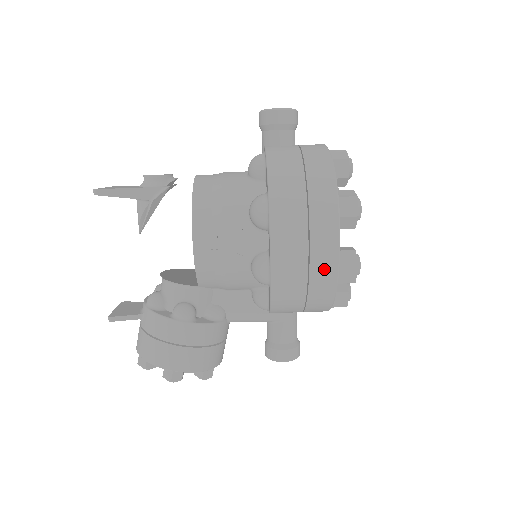
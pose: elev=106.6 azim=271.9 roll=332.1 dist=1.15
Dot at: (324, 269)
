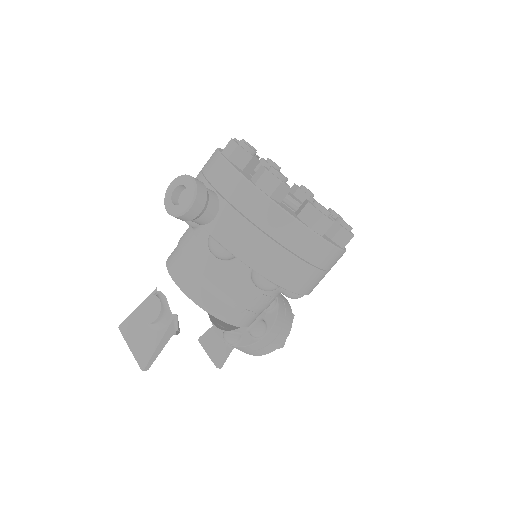
Dot at: (336, 261)
